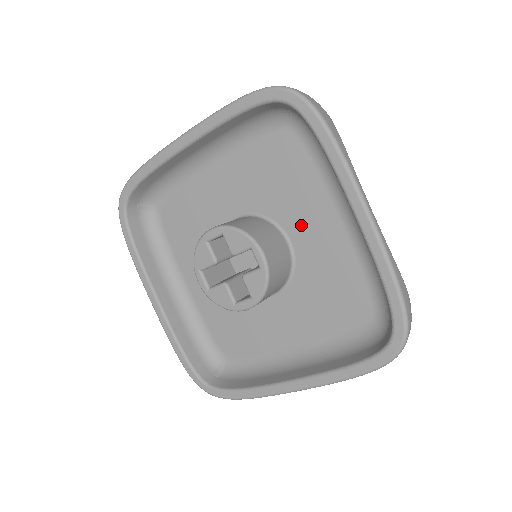
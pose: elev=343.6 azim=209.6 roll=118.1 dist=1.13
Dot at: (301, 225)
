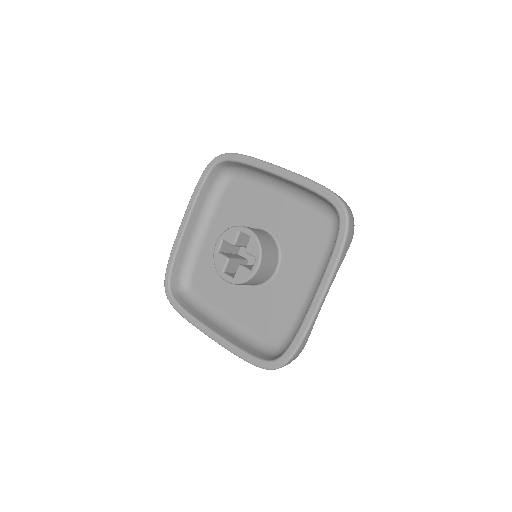
Dot at: (291, 268)
